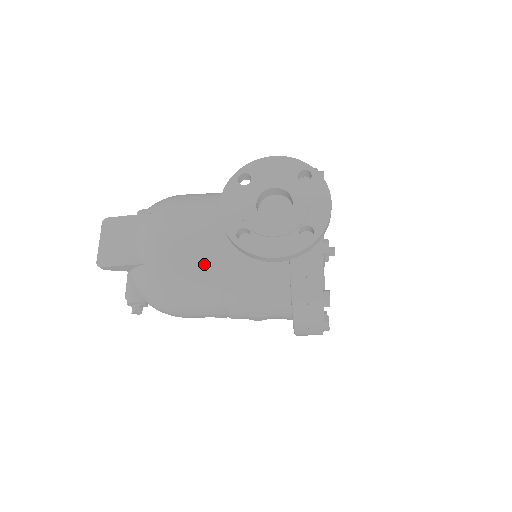
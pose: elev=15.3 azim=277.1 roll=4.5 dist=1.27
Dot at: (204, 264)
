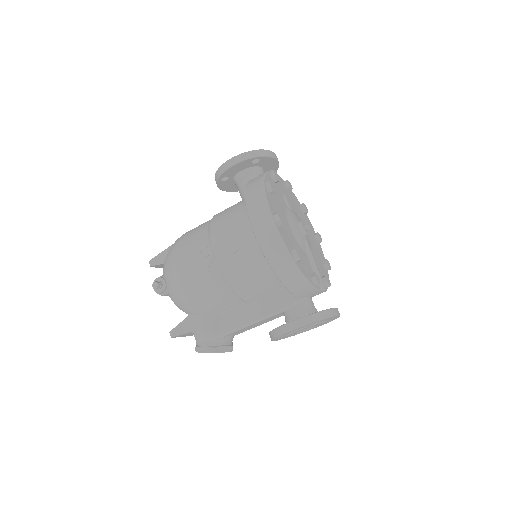
Dot at: occluded
